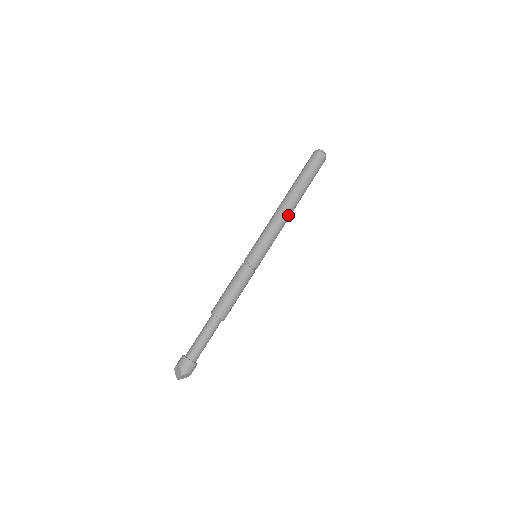
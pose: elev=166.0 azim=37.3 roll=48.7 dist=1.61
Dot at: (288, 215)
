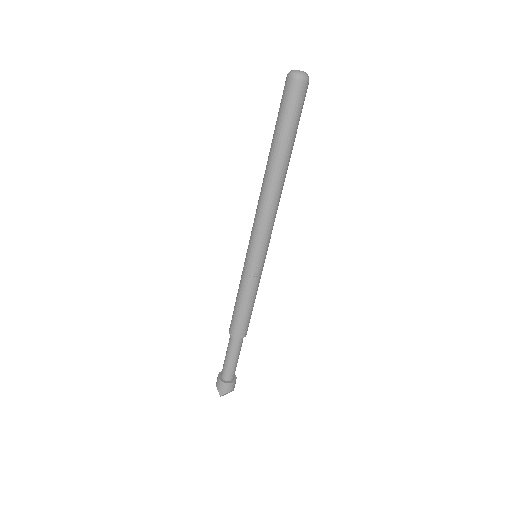
Dot at: (275, 194)
